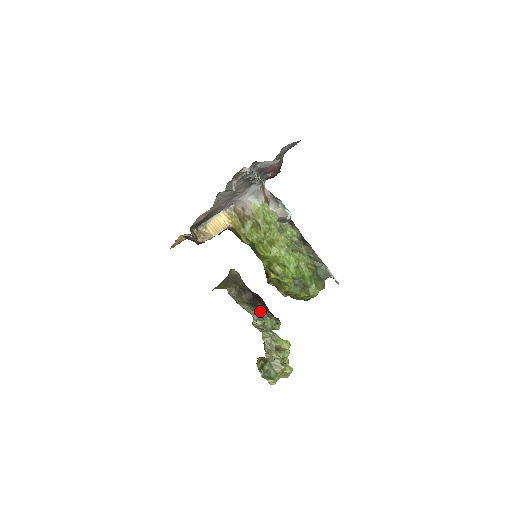
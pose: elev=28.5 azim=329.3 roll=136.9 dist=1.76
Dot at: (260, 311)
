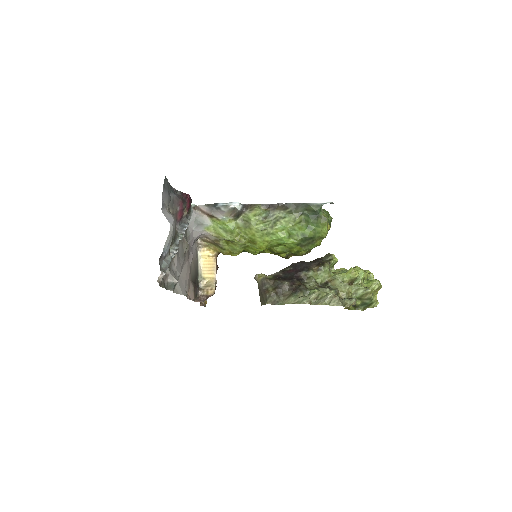
Dot at: (307, 279)
